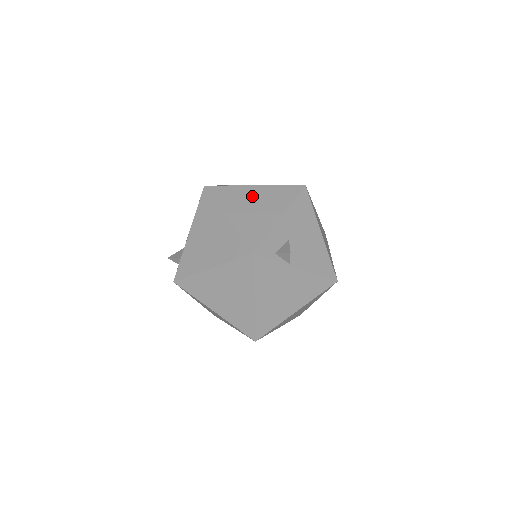
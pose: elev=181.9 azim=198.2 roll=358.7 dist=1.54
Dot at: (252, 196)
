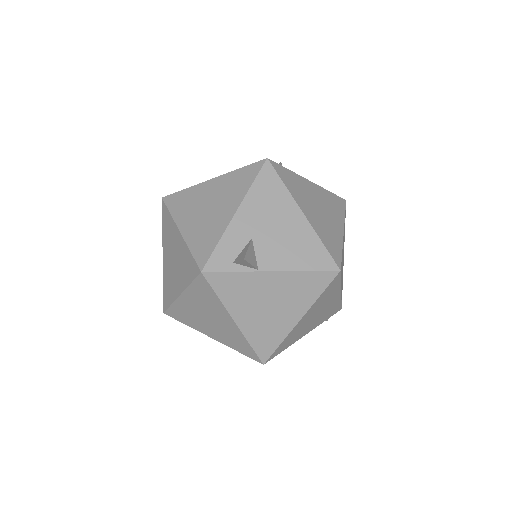
Dot at: (207, 194)
